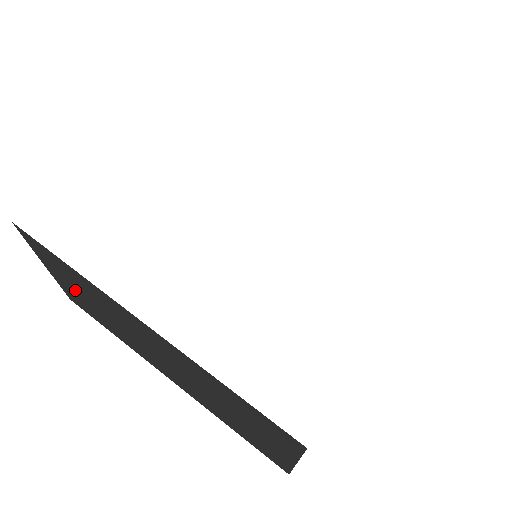
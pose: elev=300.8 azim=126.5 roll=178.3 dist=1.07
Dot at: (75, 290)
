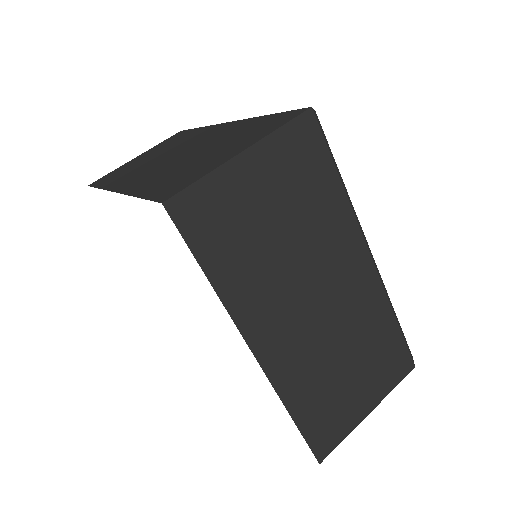
Dot at: occluded
